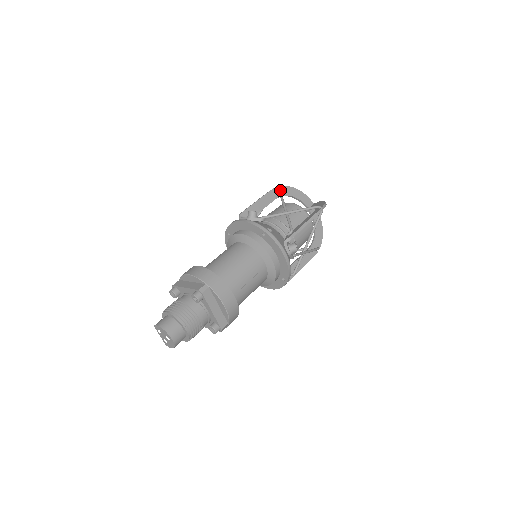
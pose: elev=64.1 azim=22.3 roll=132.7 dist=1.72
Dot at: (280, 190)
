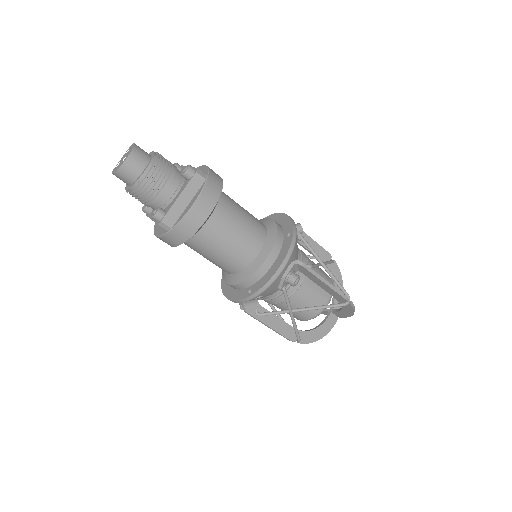
Dot at: occluded
